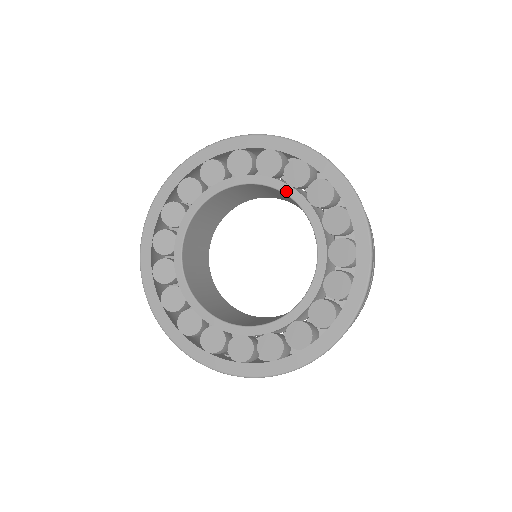
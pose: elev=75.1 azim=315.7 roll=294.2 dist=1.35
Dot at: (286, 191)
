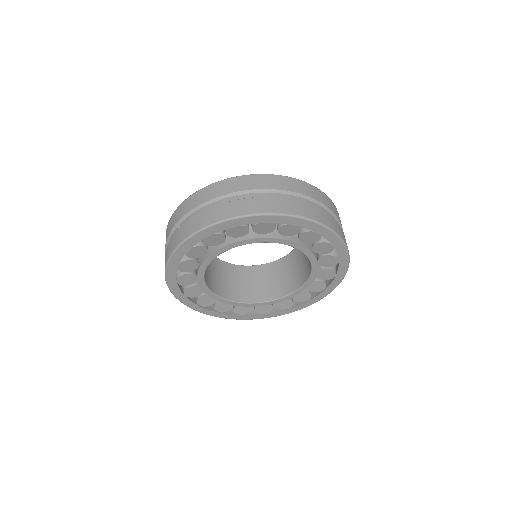
Dot at: (283, 243)
